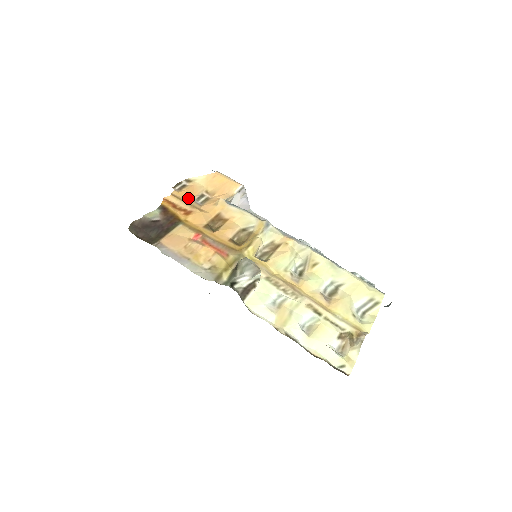
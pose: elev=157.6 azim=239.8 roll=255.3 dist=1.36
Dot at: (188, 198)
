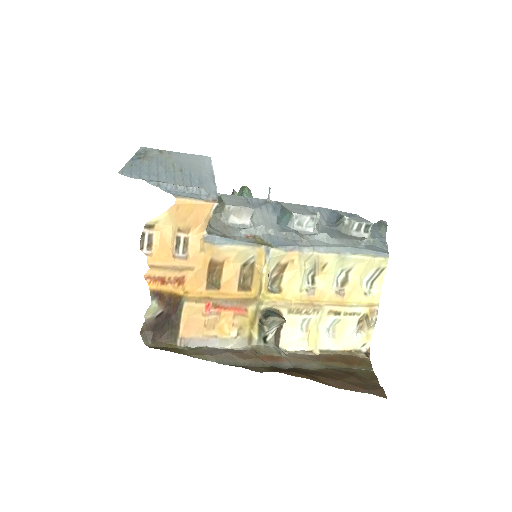
Dot at: (168, 259)
